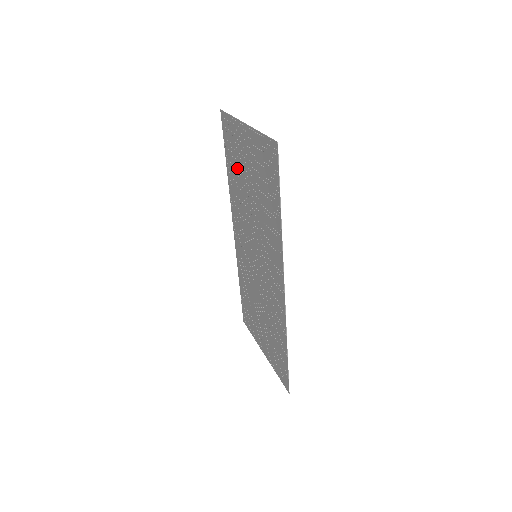
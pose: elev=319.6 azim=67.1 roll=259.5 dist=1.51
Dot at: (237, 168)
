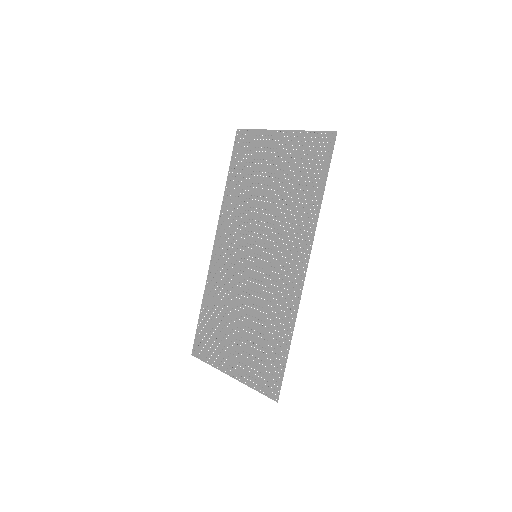
Dot at: (250, 175)
